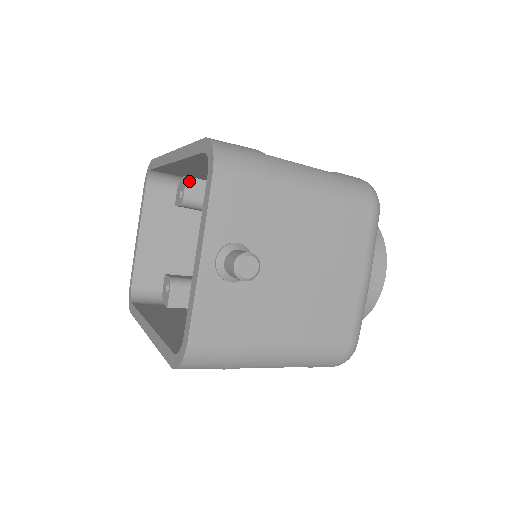
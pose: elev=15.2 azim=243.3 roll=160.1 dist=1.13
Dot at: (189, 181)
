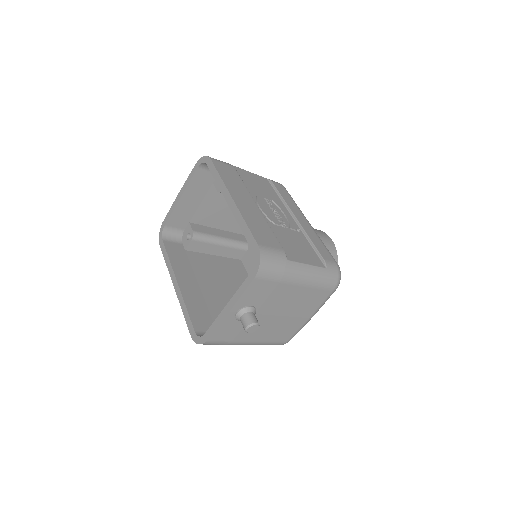
Dot at: occluded
